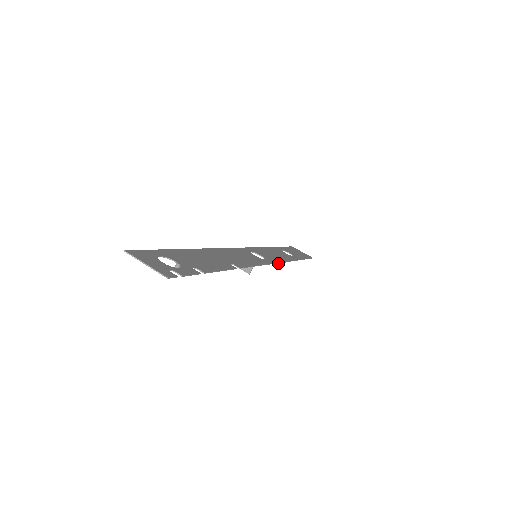
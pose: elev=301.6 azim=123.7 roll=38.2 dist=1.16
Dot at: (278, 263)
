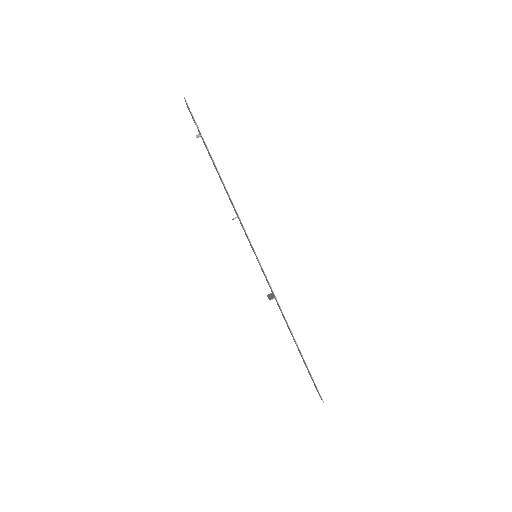
Dot at: (271, 298)
